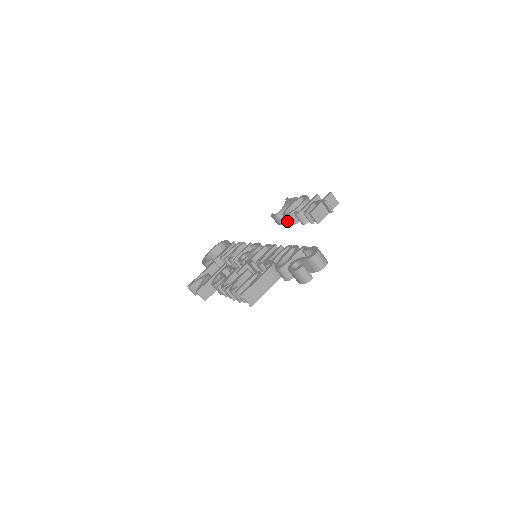
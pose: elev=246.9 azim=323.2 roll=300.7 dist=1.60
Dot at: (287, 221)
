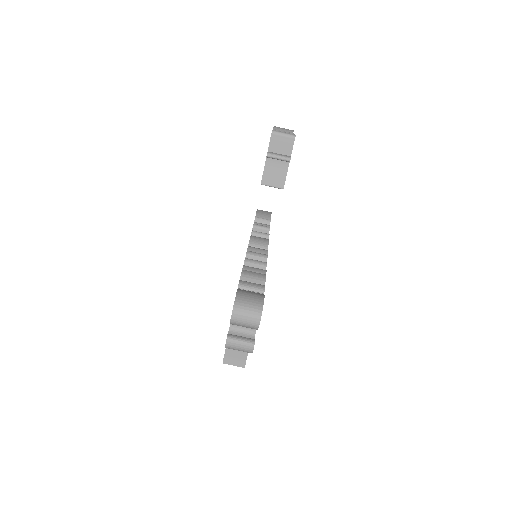
Dot at: occluded
